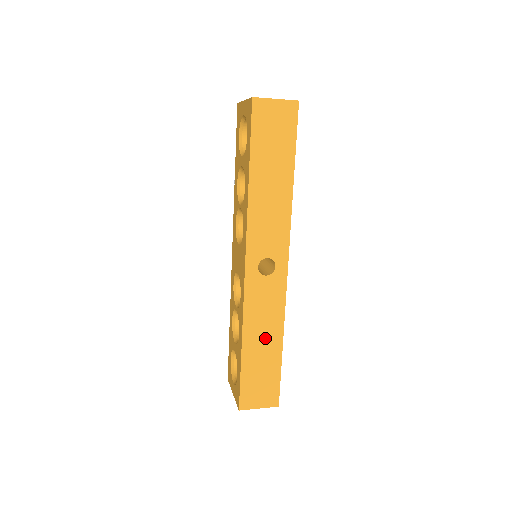
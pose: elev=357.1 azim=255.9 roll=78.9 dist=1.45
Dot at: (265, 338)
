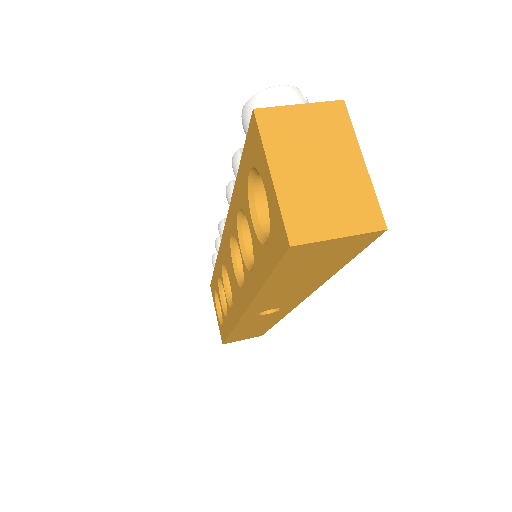
Dot at: (256, 327)
